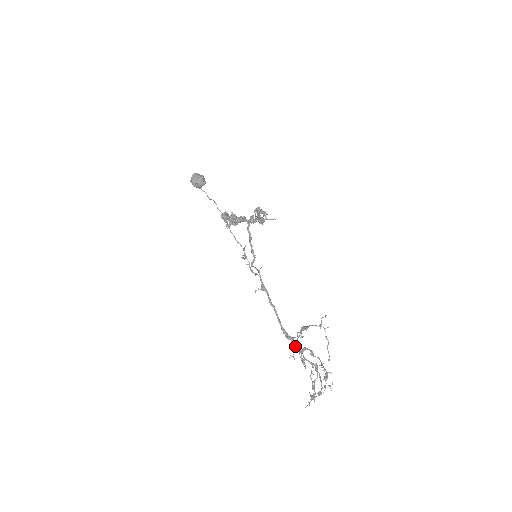
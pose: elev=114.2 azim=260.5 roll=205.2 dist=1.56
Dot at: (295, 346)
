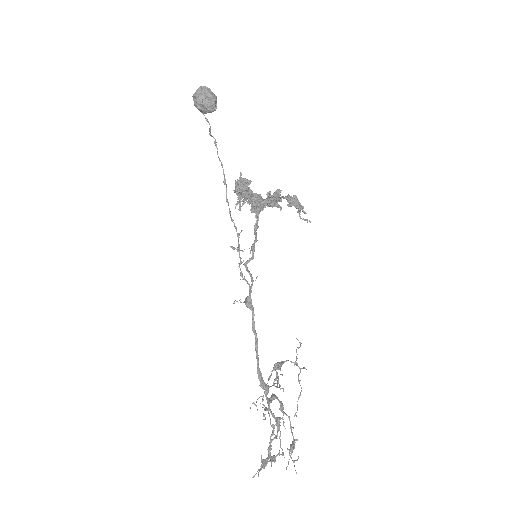
Dot at: (267, 398)
